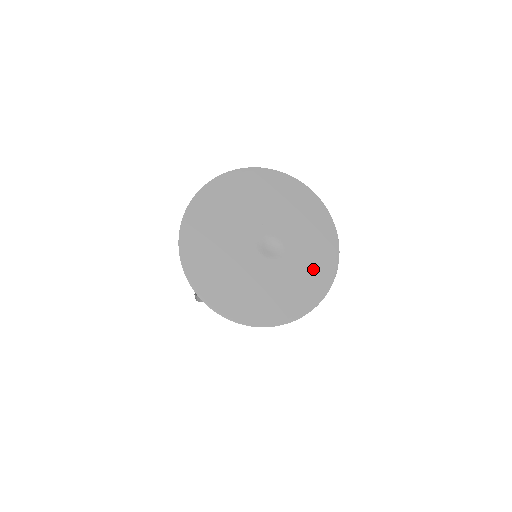
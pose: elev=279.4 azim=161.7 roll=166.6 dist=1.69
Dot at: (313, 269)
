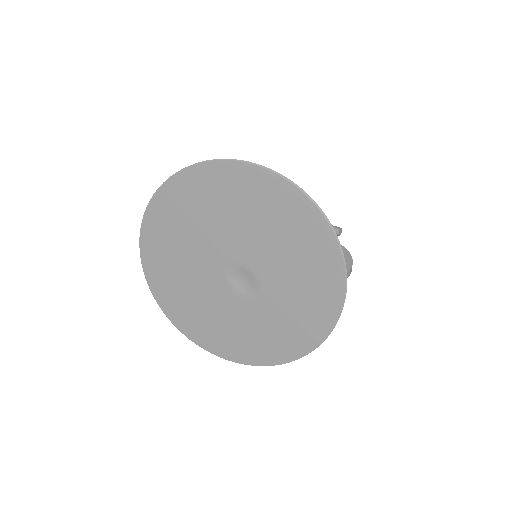
Dot at: (284, 331)
